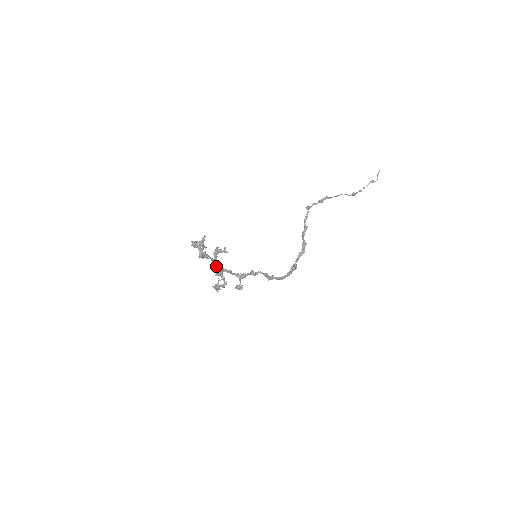
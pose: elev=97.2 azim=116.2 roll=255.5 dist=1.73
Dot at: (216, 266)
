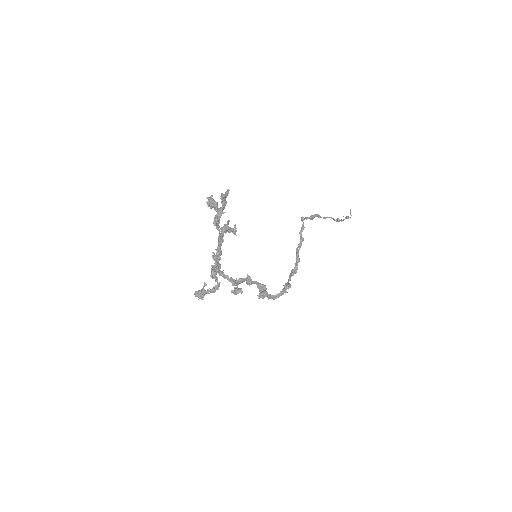
Dot at: (220, 250)
